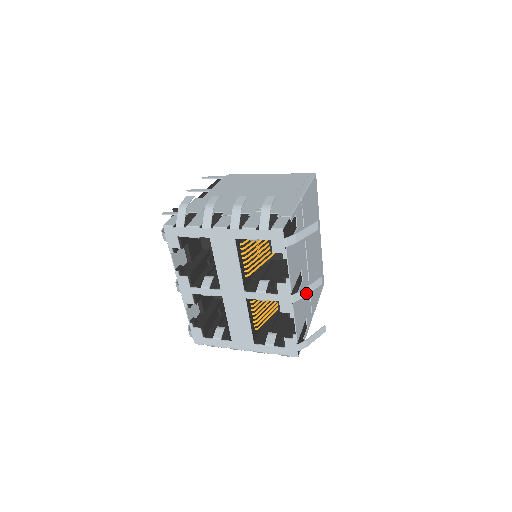
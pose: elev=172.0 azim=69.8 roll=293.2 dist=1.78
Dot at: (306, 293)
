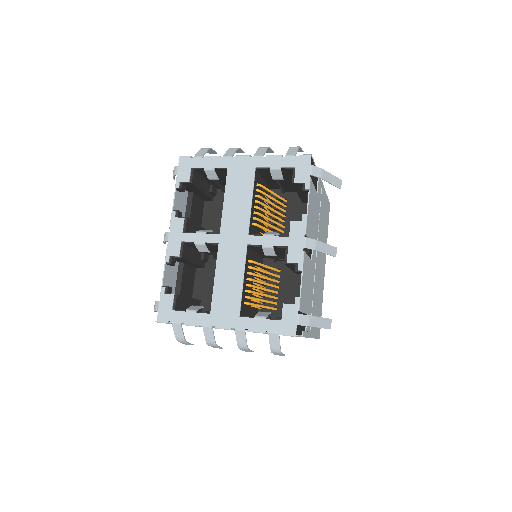
Dot at: (320, 249)
